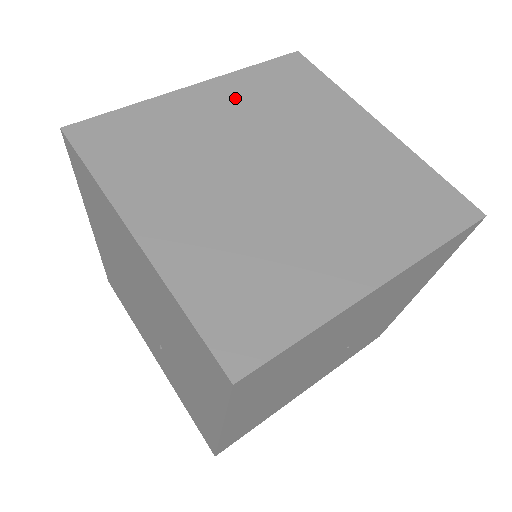
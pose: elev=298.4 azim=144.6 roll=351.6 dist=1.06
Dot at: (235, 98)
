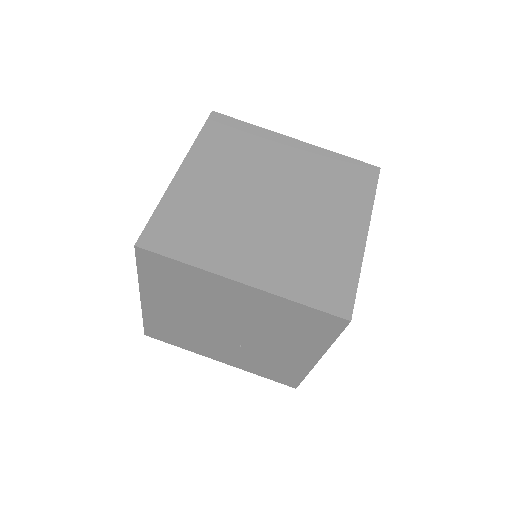
Dot at: (210, 166)
